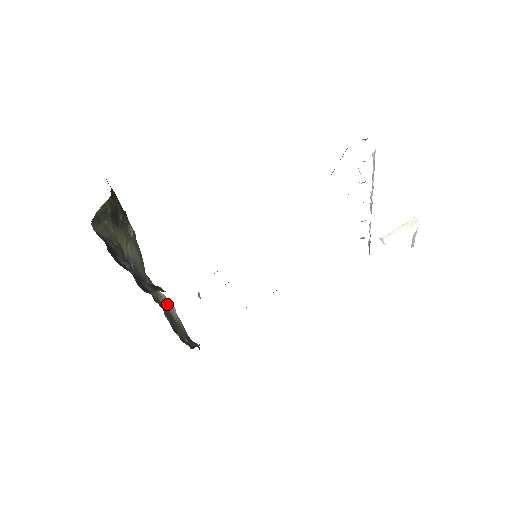
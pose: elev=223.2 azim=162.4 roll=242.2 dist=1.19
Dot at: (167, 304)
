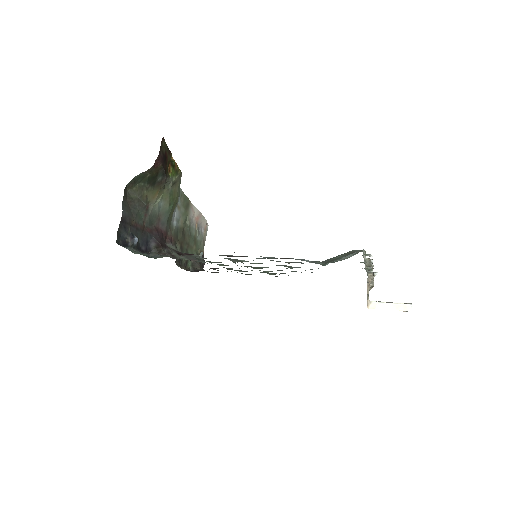
Dot at: (197, 220)
